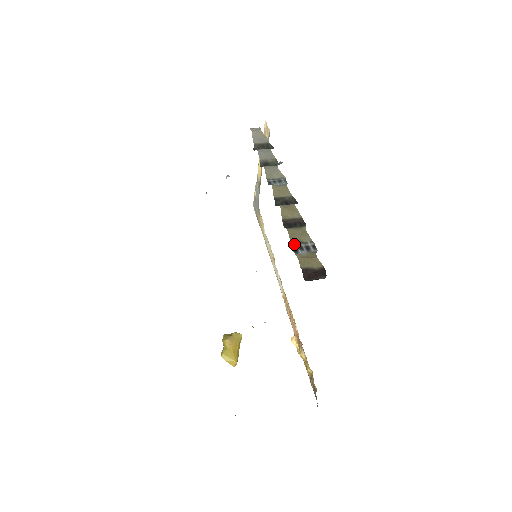
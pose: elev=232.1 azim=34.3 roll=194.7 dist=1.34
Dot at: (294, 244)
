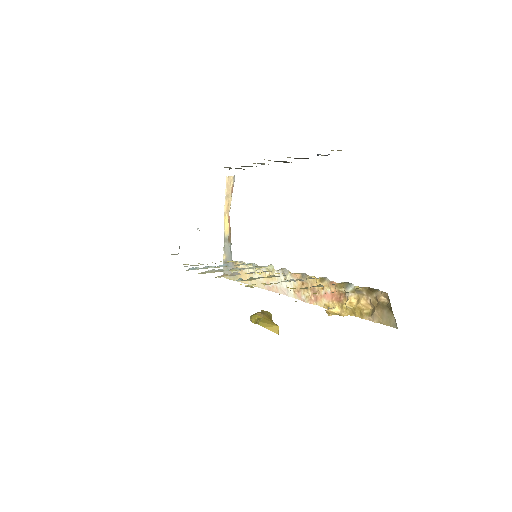
Dot at: occluded
